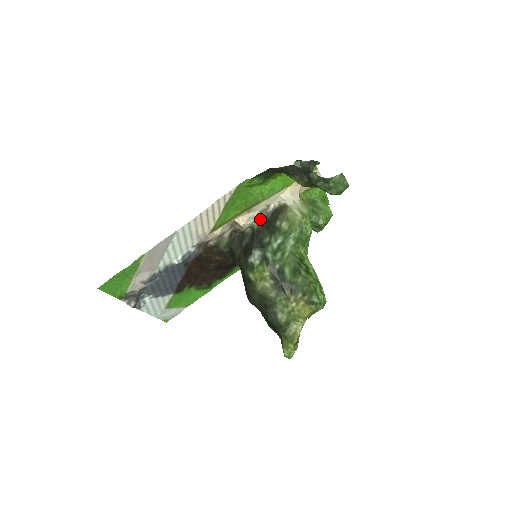
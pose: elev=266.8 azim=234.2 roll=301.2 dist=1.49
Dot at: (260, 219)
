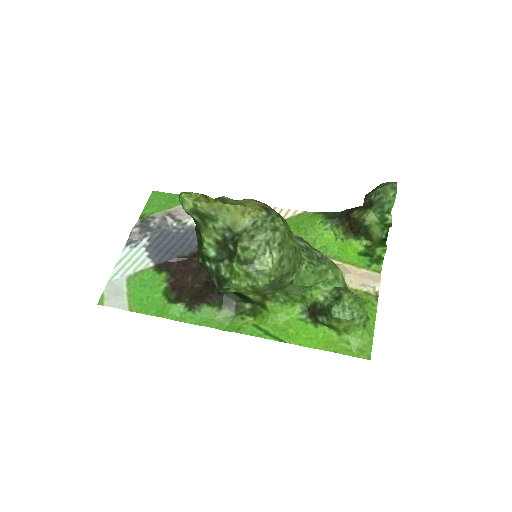
Dot at: occluded
